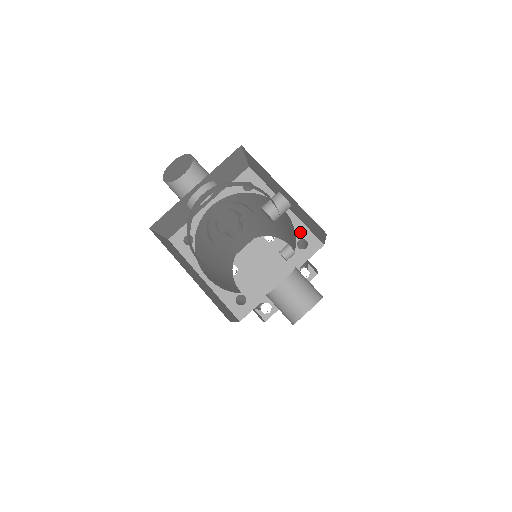
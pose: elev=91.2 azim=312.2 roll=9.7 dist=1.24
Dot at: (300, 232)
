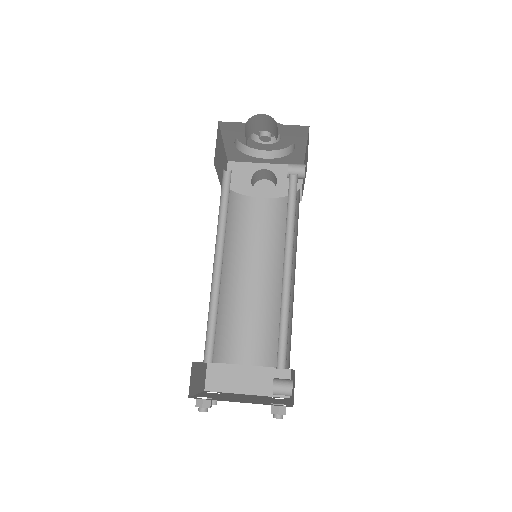
Dot at: occluded
